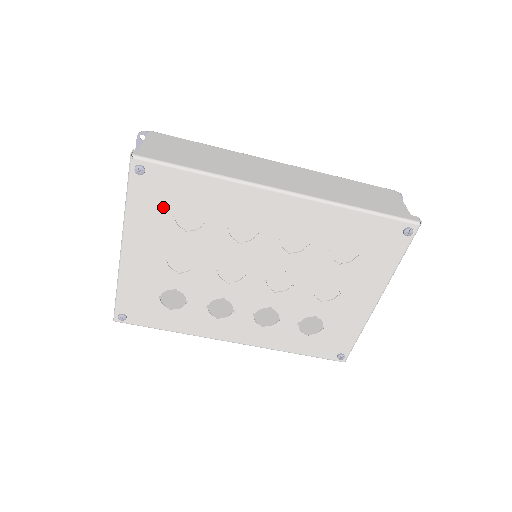
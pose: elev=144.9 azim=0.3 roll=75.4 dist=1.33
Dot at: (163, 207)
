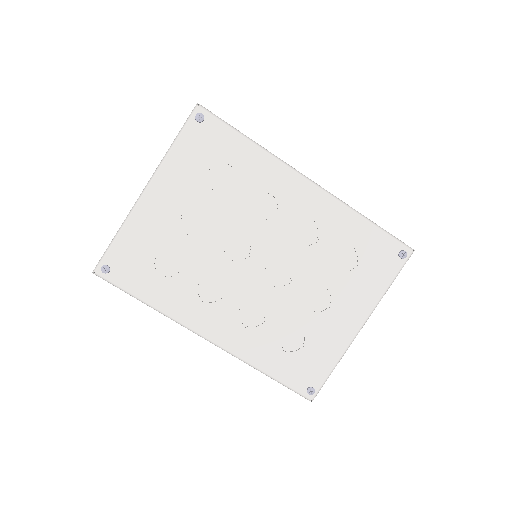
Dot at: (203, 159)
